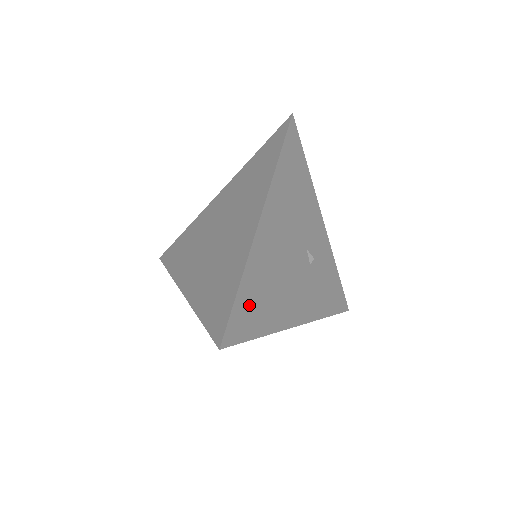
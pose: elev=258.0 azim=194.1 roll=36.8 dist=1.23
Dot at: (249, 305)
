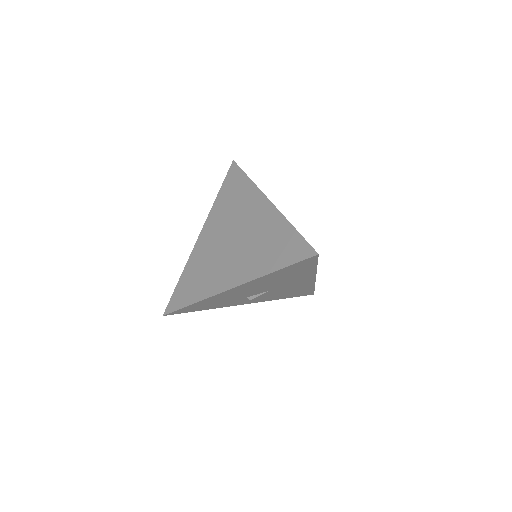
Dot at: occluded
